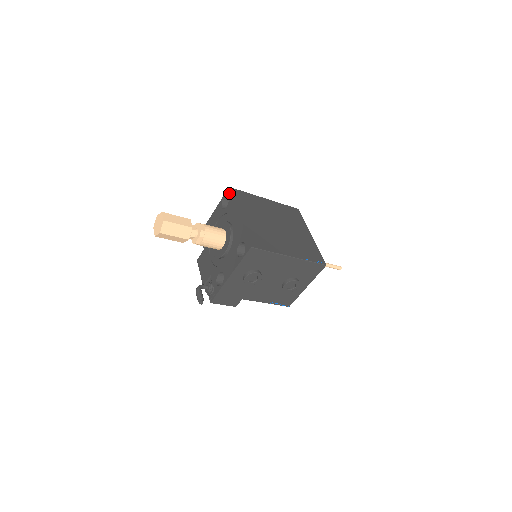
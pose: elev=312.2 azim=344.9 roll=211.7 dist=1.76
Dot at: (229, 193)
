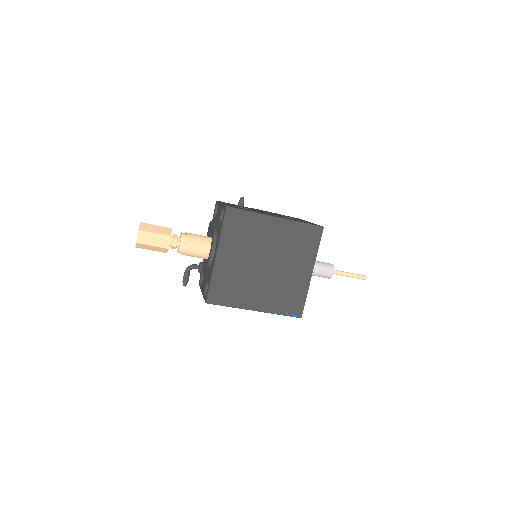
Dot at: (224, 214)
